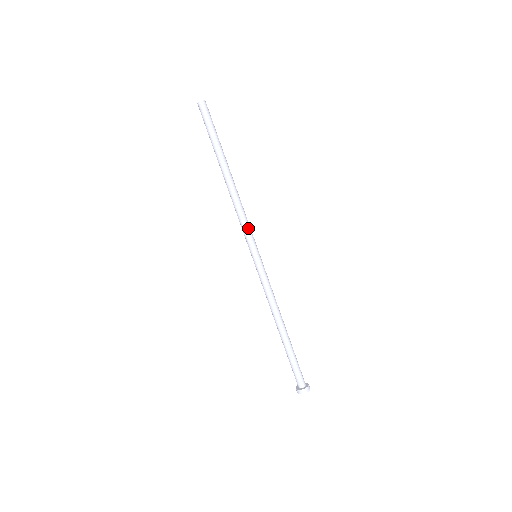
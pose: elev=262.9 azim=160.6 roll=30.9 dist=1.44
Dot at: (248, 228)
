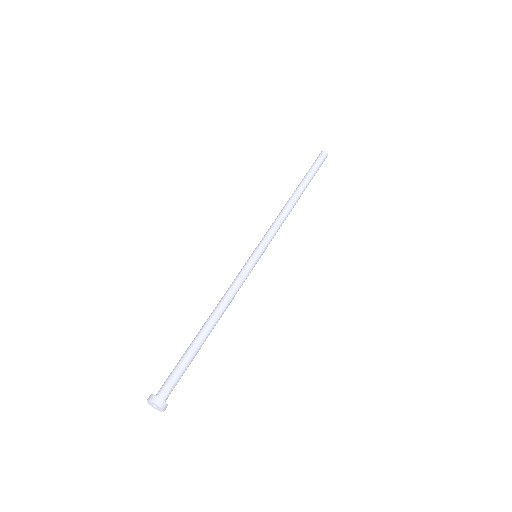
Dot at: (272, 231)
